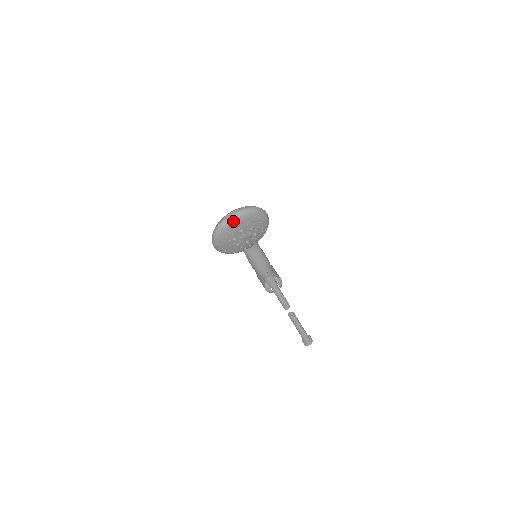
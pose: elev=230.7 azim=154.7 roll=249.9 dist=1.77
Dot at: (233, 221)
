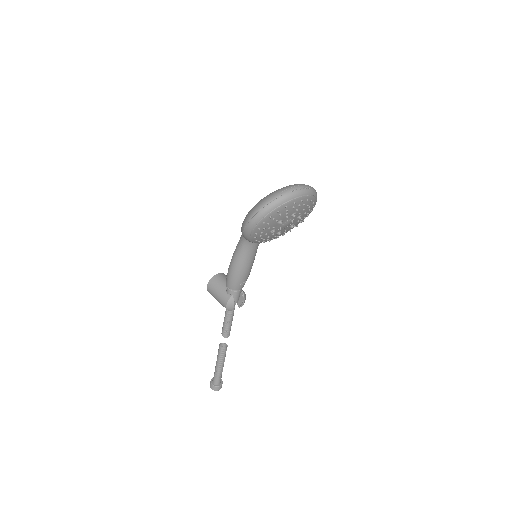
Dot at: (301, 196)
